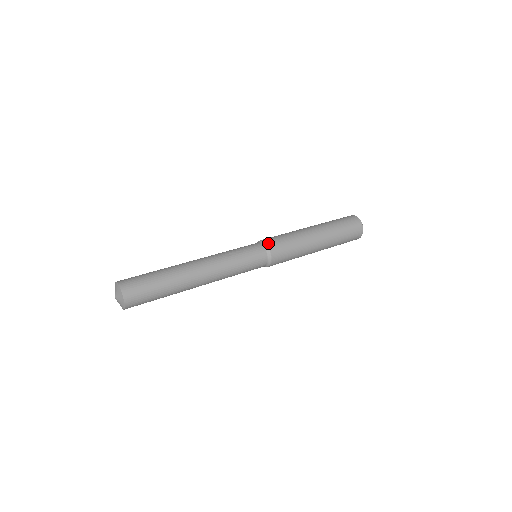
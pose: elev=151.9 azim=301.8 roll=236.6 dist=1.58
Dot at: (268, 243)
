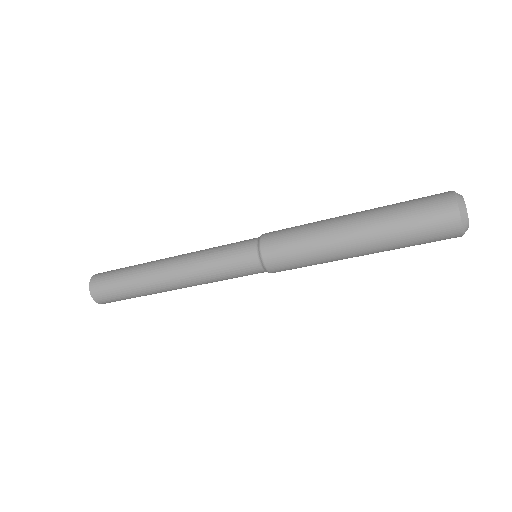
Dot at: (263, 238)
